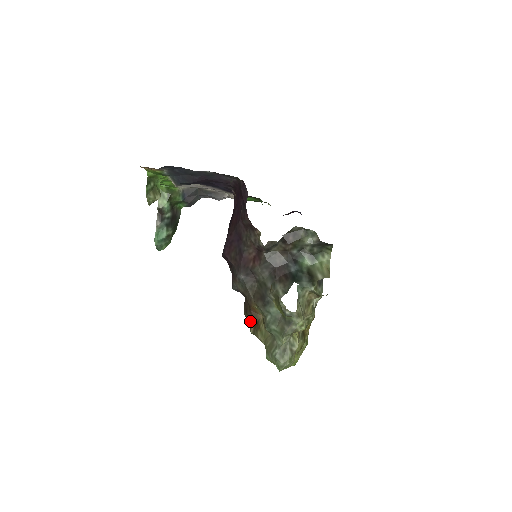
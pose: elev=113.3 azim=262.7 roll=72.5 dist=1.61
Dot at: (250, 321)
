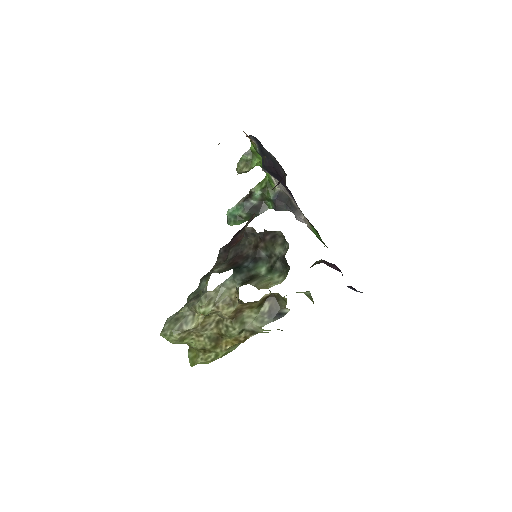
Dot at: occluded
